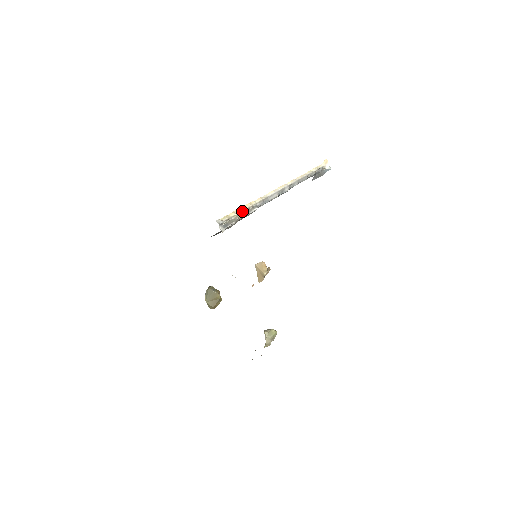
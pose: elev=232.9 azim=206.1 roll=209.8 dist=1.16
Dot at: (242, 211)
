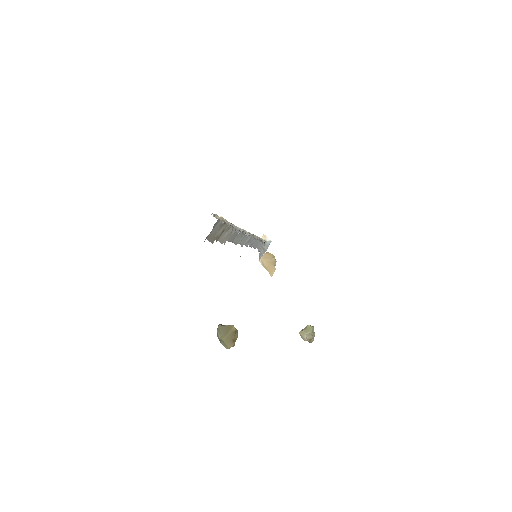
Dot at: occluded
